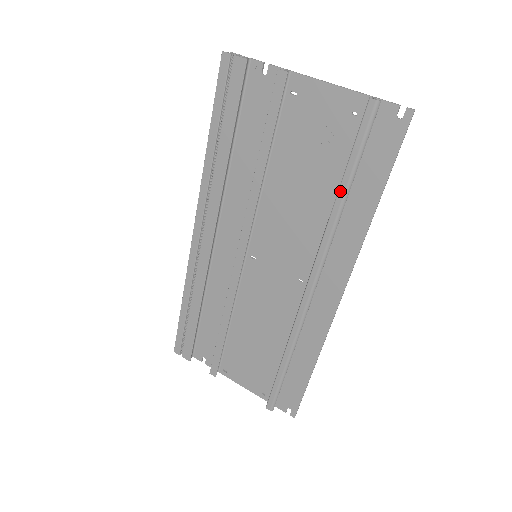
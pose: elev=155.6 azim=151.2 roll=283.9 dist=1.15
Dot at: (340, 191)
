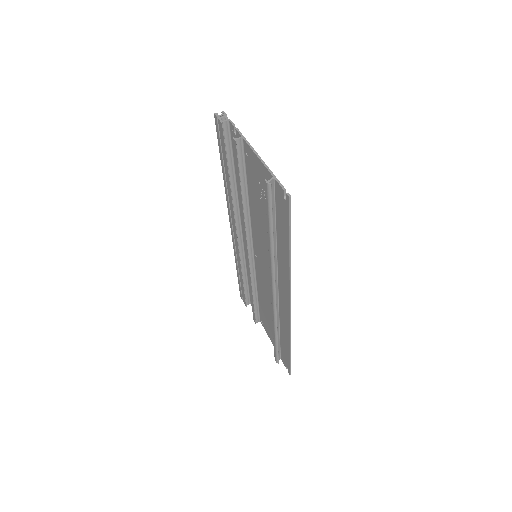
Dot at: (268, 237)
